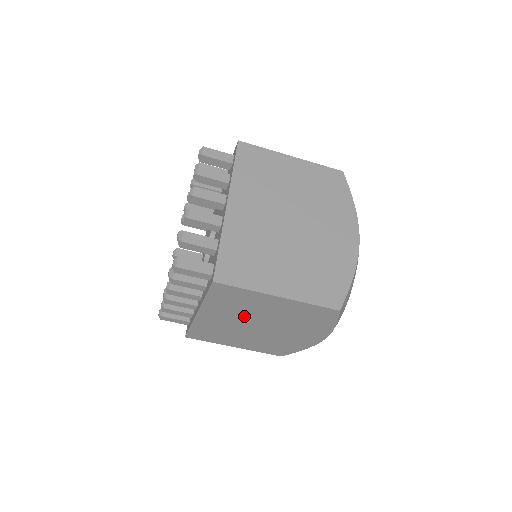
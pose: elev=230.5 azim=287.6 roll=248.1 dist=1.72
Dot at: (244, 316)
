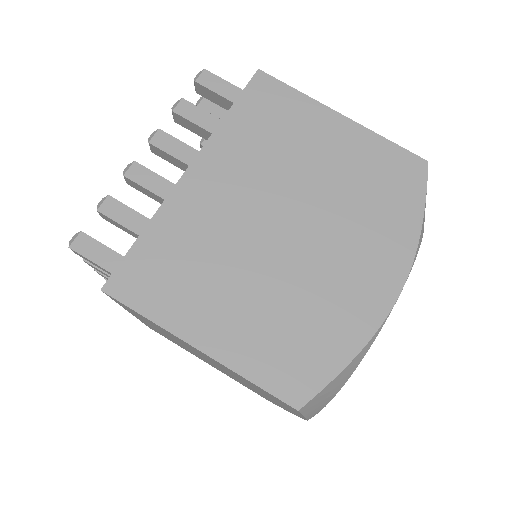
Dot at: occluded
